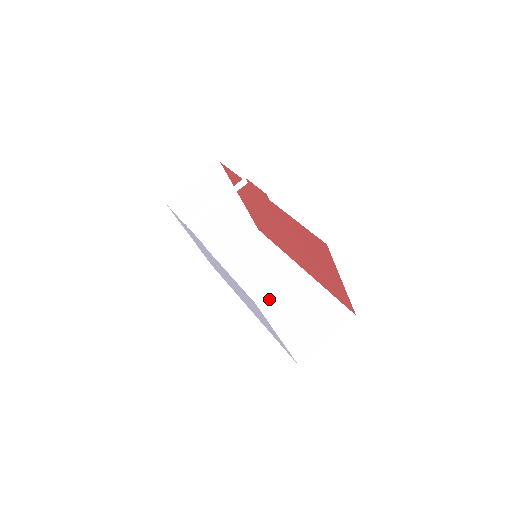
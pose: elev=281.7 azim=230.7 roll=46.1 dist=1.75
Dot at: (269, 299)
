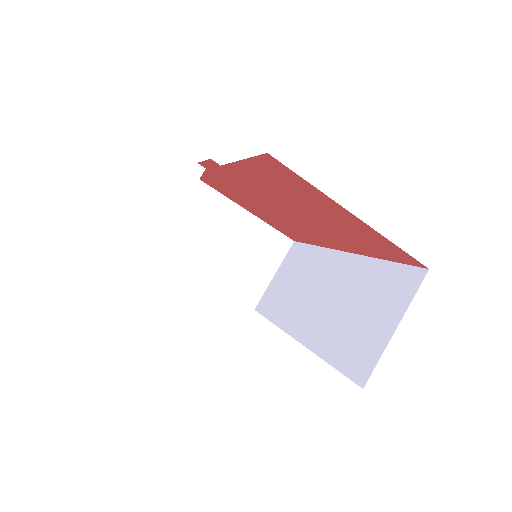
Dot at: (313, 313)
